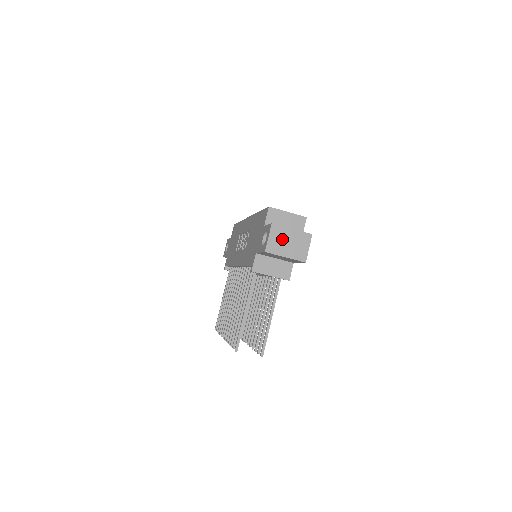
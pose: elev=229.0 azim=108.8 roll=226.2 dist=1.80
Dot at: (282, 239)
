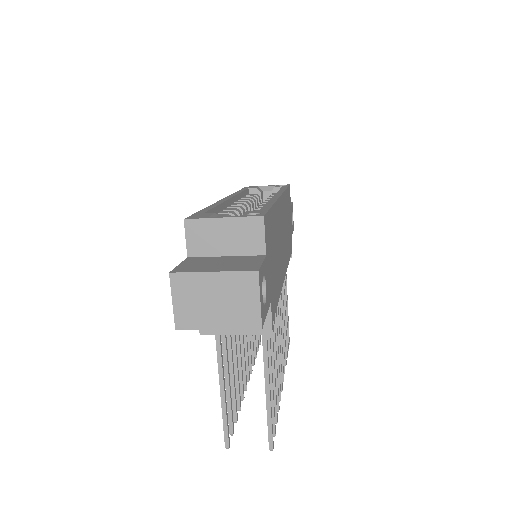
Dot at: (199, 297)
